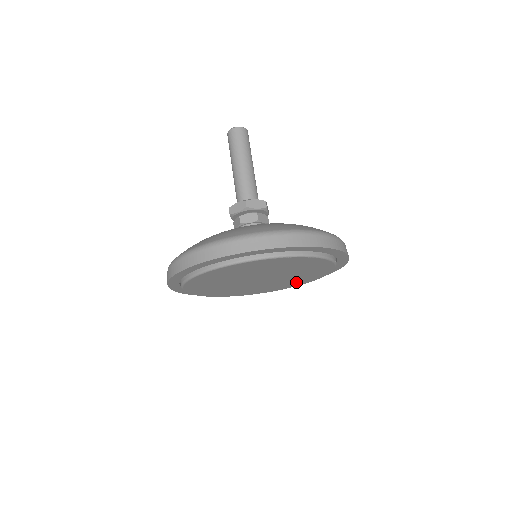
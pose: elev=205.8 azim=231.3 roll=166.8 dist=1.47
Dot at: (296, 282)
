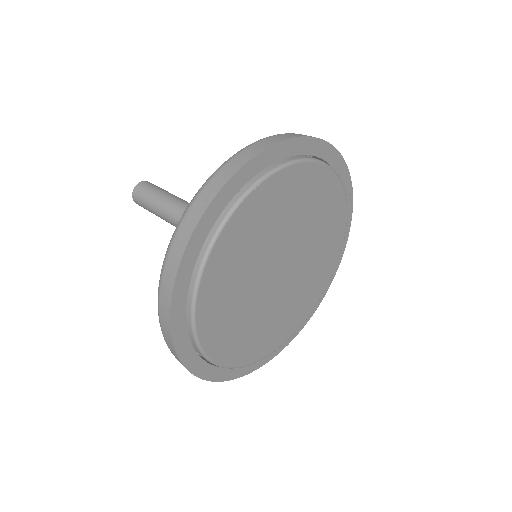
Dot at: (328, 256)
